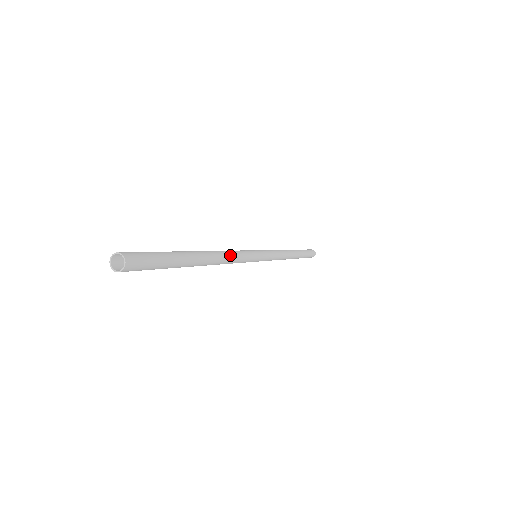
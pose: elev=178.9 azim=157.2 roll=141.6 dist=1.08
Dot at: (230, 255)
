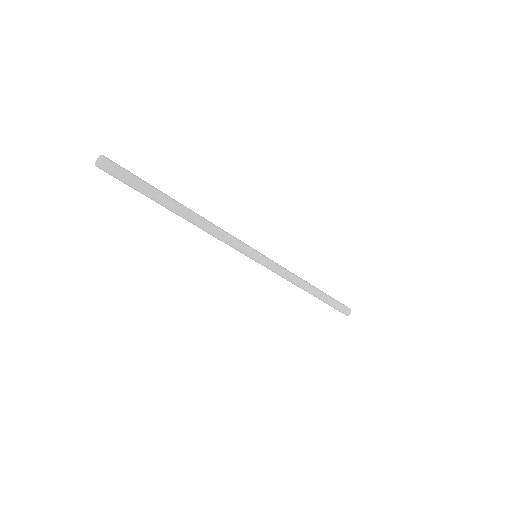
Dot at: (216, 231)
